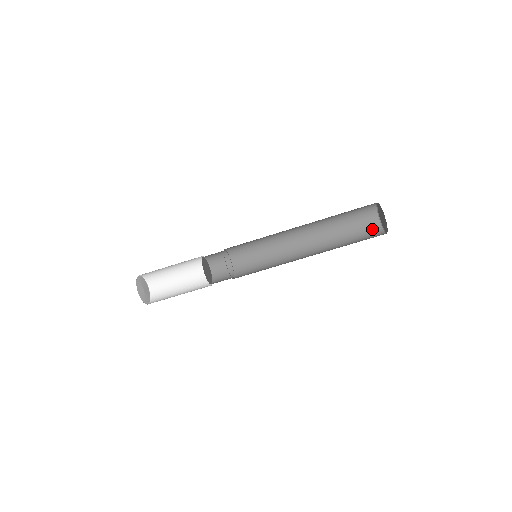
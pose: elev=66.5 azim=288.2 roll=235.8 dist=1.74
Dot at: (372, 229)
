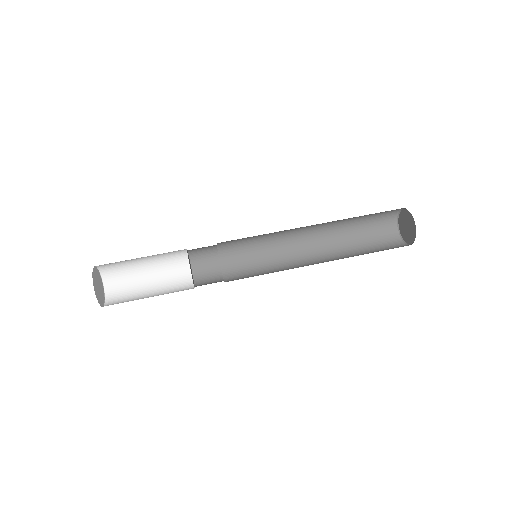
Dot at: (392, 243)
